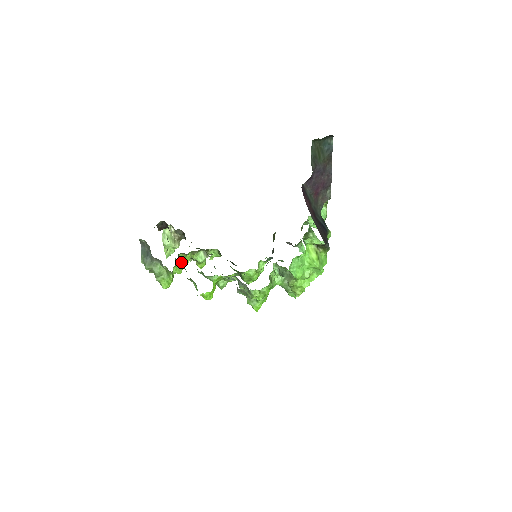
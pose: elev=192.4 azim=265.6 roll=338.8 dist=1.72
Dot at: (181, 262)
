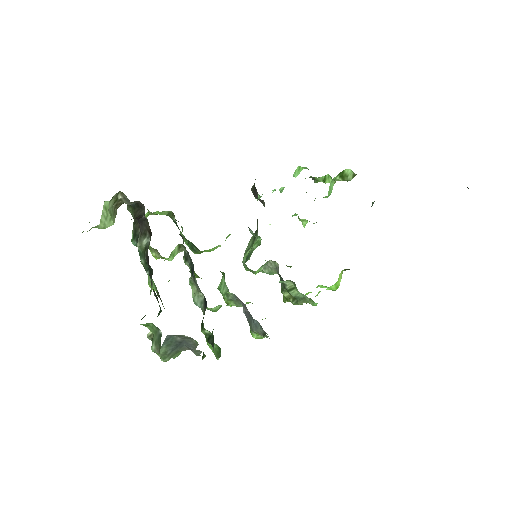
Dot at: occluded
